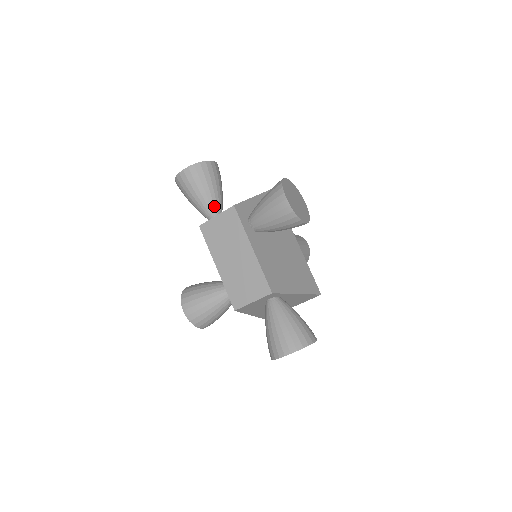
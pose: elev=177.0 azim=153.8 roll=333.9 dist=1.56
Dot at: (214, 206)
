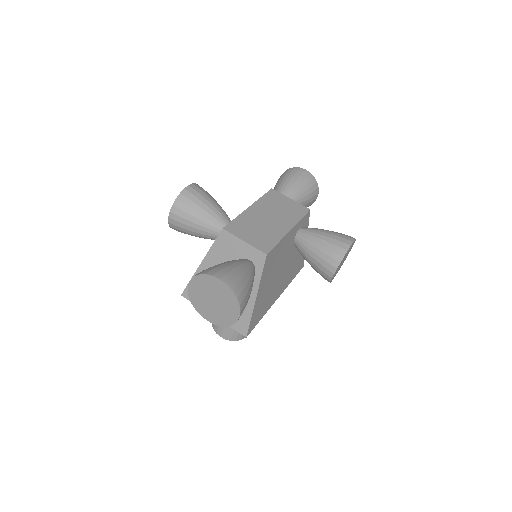
Dot at: occluded
